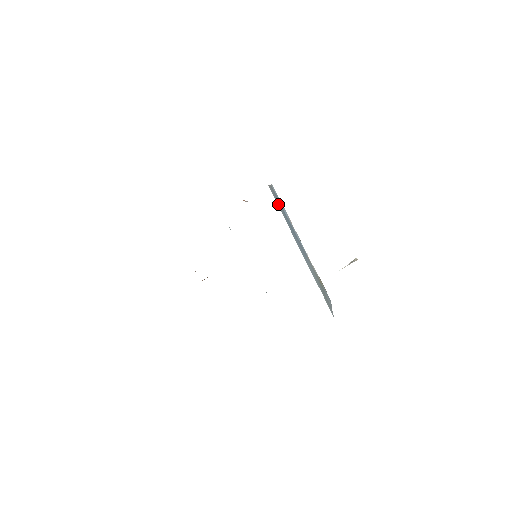
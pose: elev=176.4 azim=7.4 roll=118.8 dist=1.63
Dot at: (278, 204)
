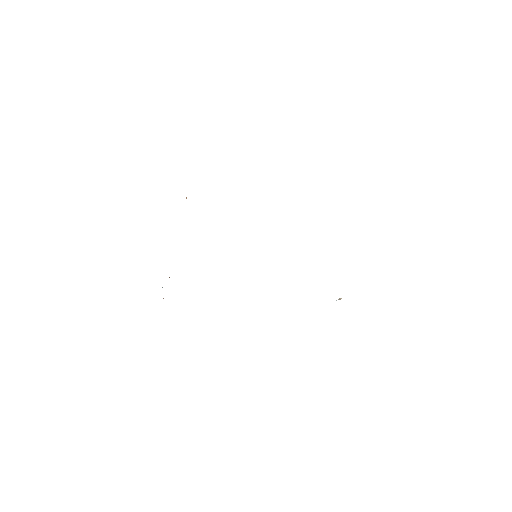
Dot at: occluded
